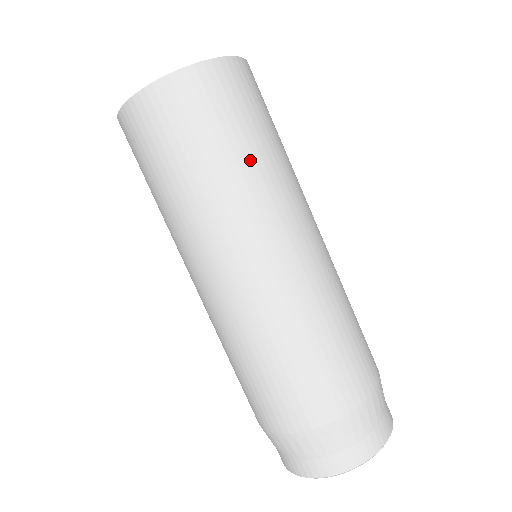
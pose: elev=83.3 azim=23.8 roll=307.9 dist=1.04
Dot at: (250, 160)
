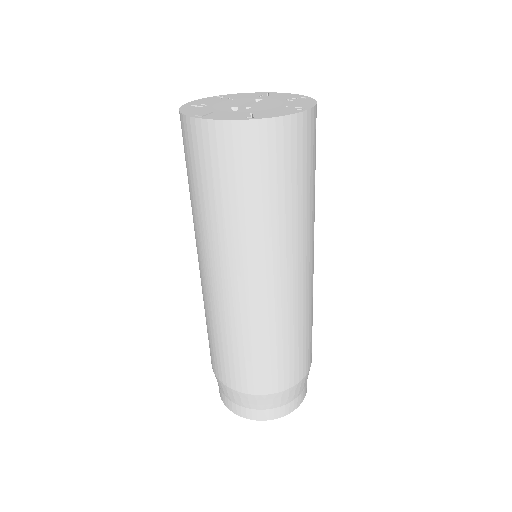
Dot at: (288, 209)
